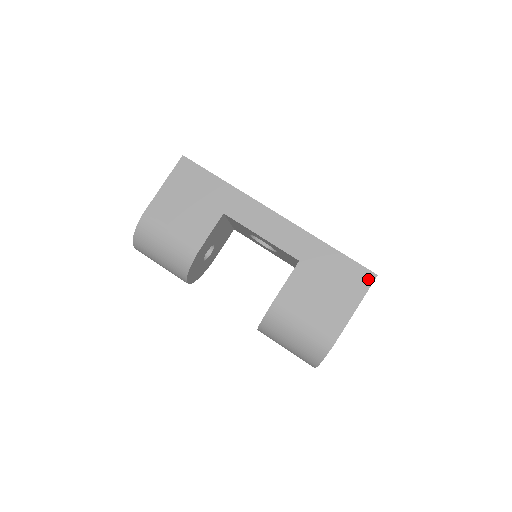
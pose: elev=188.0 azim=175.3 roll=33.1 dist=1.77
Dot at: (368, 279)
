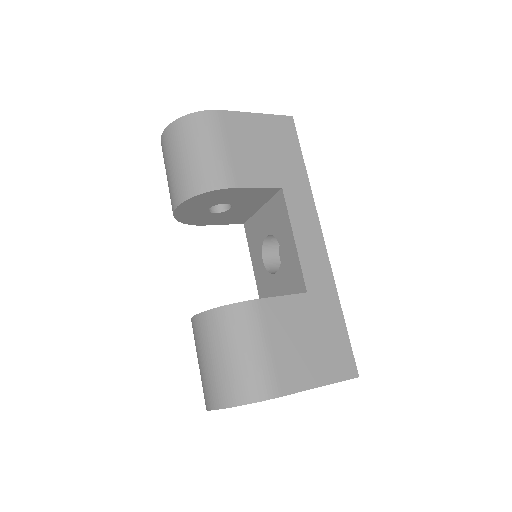
Dot at: (349, 372)
